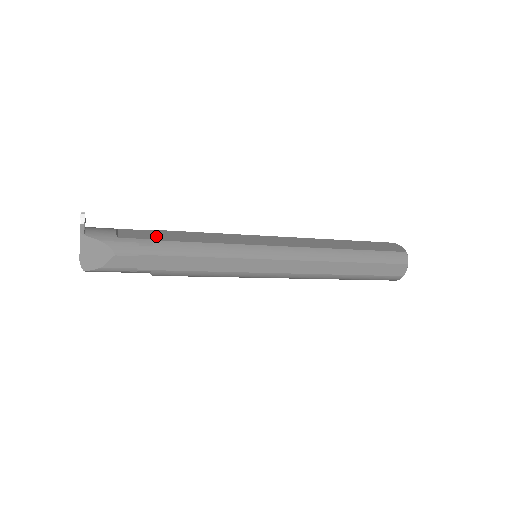
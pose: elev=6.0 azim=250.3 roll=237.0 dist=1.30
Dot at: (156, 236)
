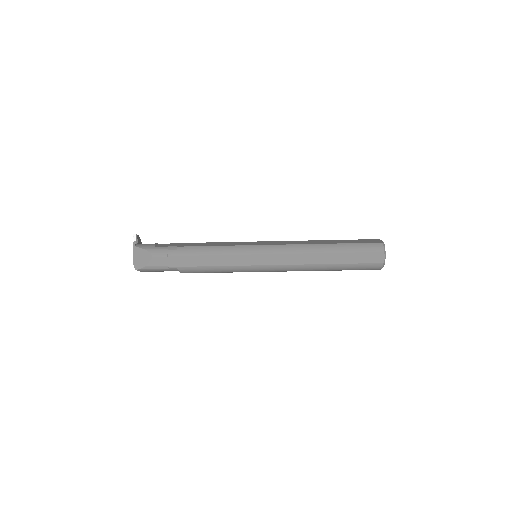
Dot at: (181, 245)
